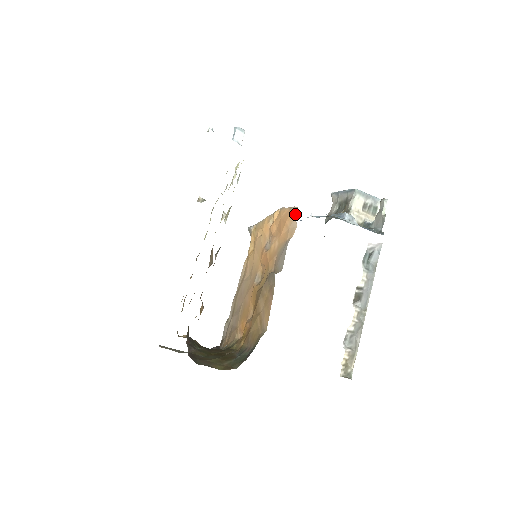
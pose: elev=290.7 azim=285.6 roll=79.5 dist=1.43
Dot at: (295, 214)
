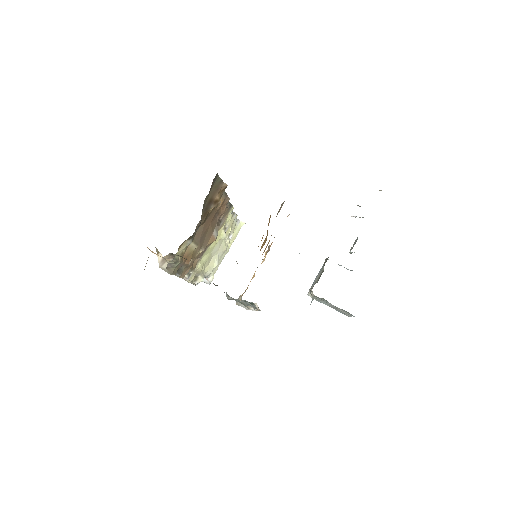
Dot at: occluded
